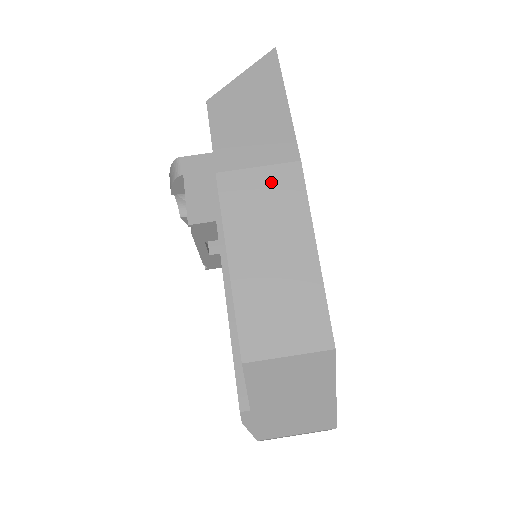
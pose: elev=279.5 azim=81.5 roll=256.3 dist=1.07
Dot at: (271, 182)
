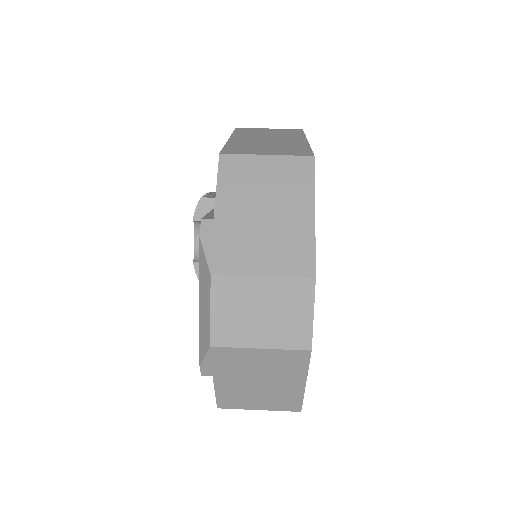
Dot at: (277, 130)
